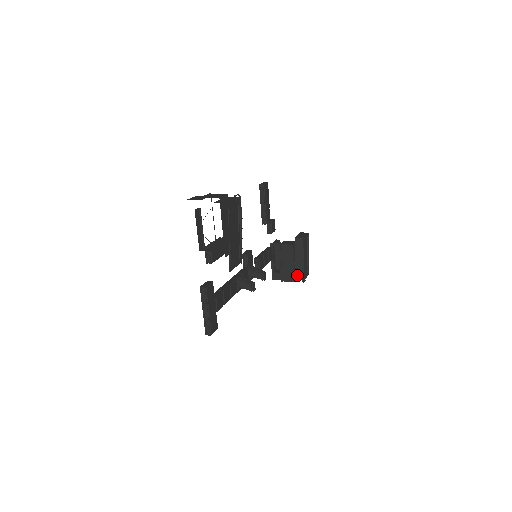
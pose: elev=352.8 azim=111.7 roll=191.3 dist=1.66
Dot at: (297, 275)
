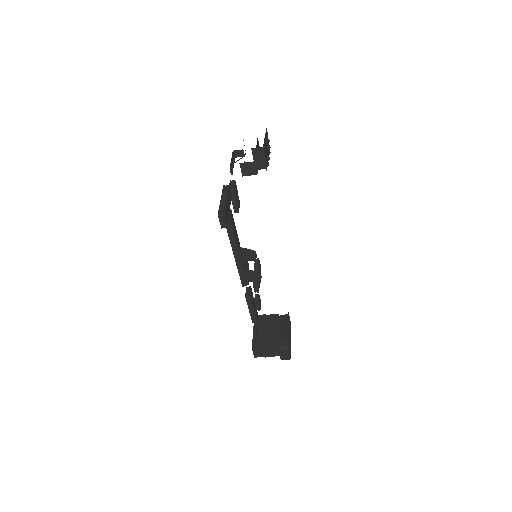
Dot at: (281, 342)
